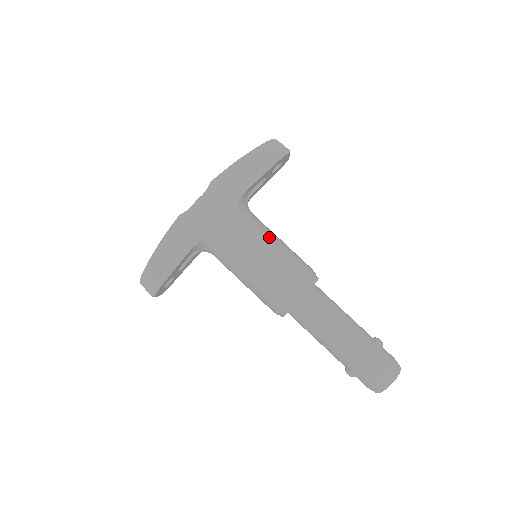
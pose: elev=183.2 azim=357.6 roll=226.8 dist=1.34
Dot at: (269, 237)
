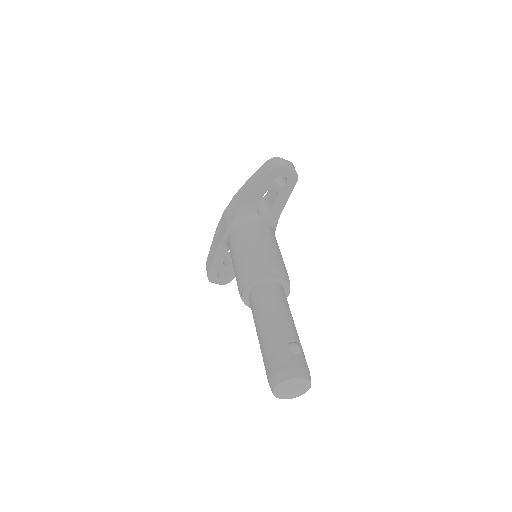
Dot at: (250, 238)
